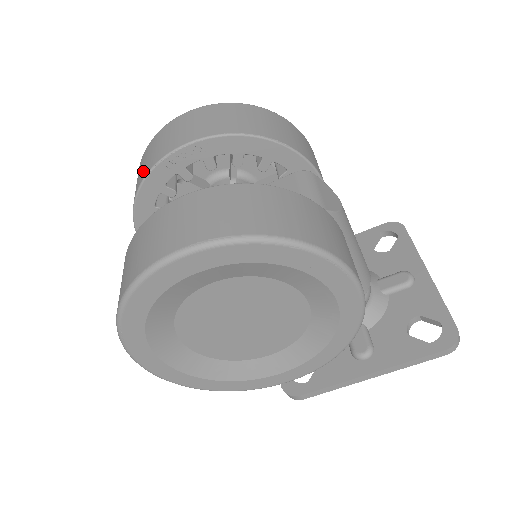
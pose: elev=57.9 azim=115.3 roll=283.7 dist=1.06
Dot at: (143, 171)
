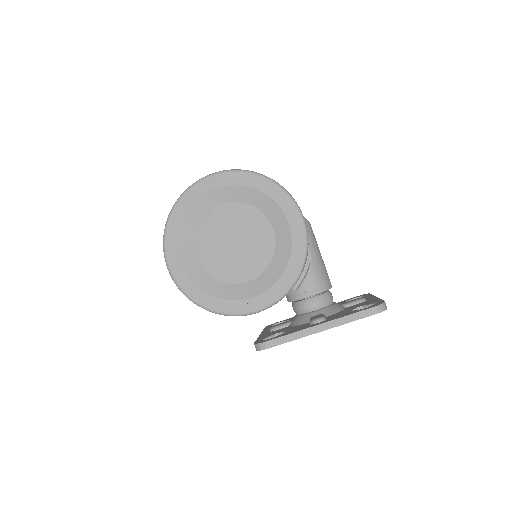
Dot at: occluded
